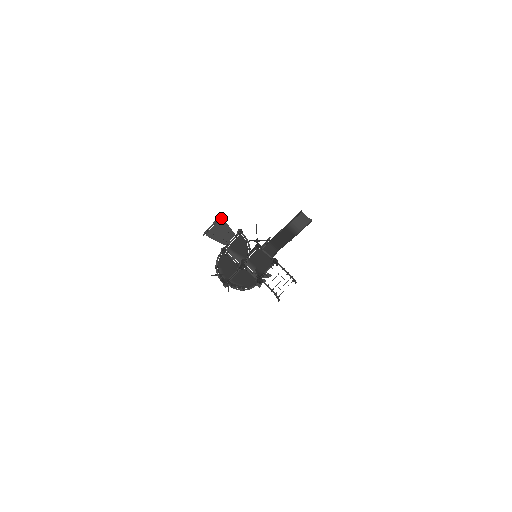
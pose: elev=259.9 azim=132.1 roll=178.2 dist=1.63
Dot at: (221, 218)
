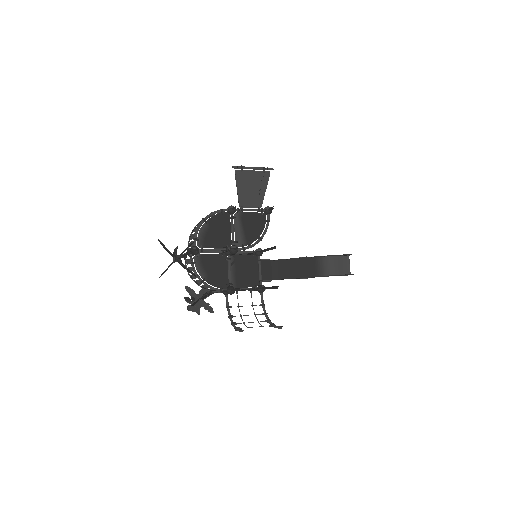
Dot at: (269, 172)
